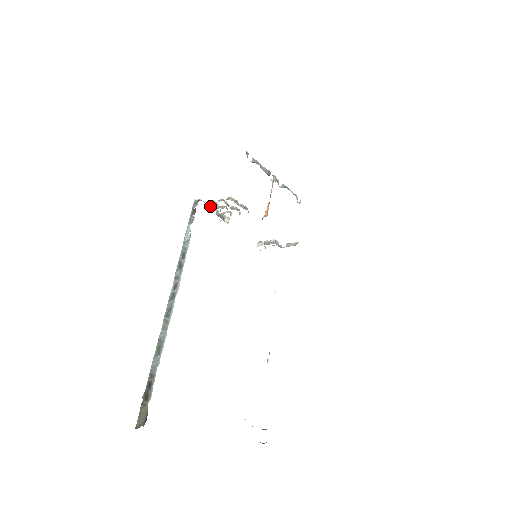
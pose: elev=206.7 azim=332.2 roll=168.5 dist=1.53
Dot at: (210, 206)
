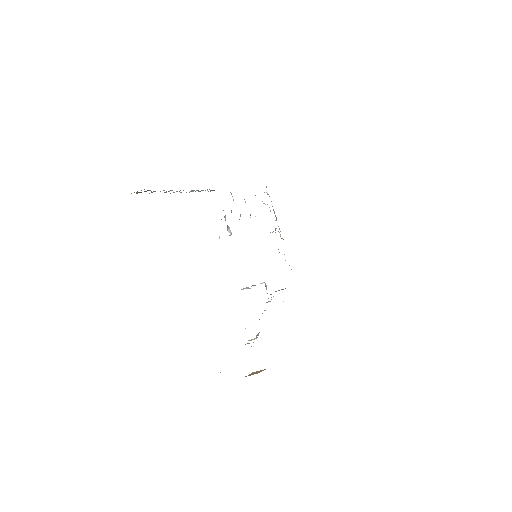
Dot at: occluded
